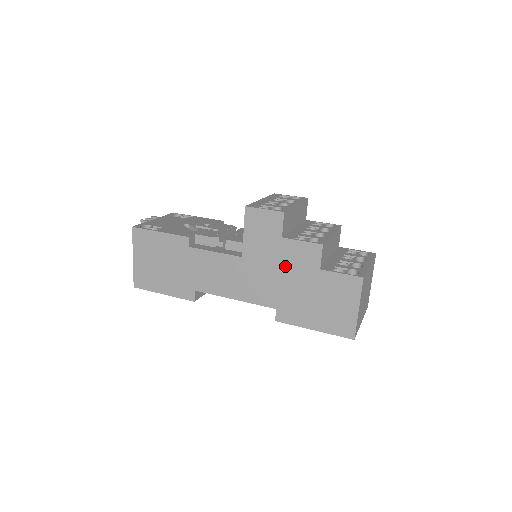
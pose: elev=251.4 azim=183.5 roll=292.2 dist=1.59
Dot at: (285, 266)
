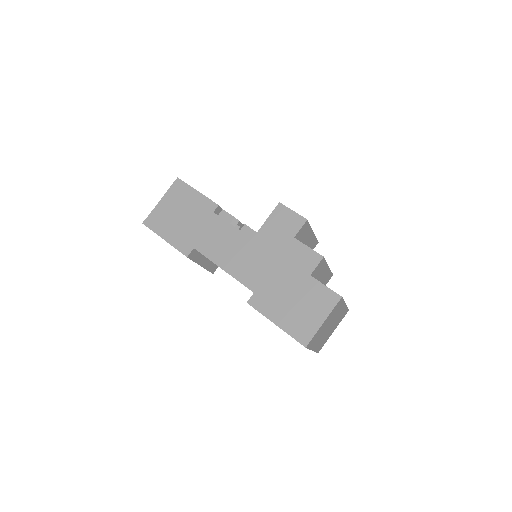
Dot at: (283, 261)
